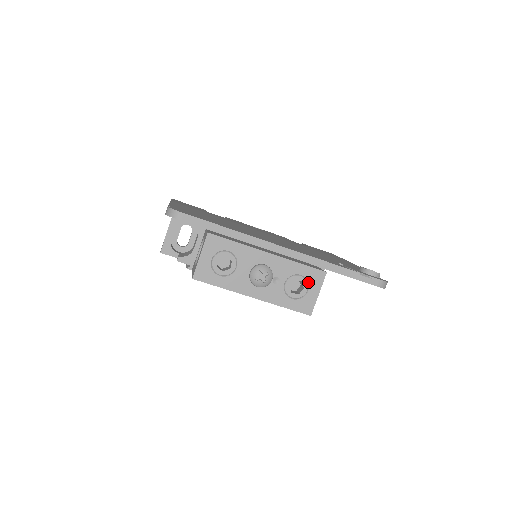
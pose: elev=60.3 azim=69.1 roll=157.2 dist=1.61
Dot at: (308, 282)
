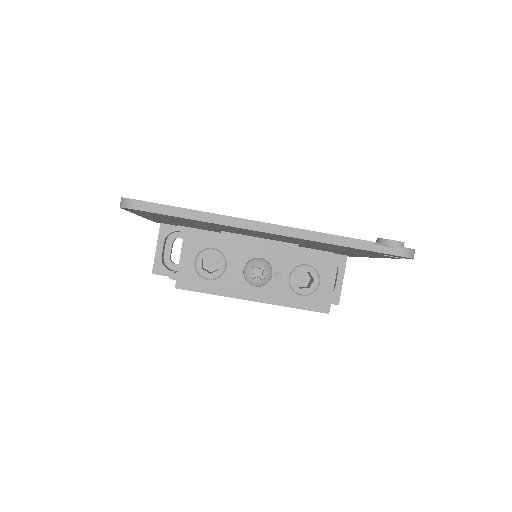
Dot at: (318, 272)
